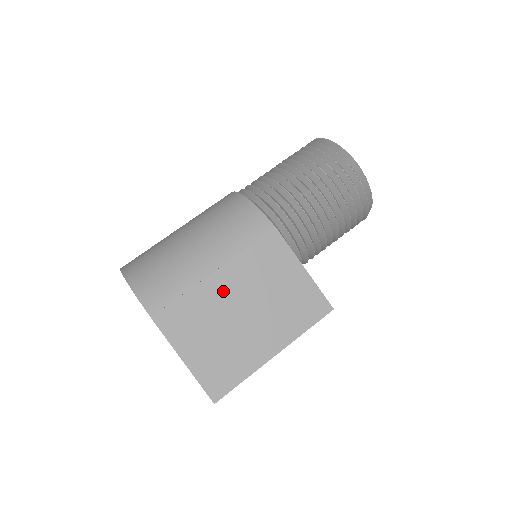
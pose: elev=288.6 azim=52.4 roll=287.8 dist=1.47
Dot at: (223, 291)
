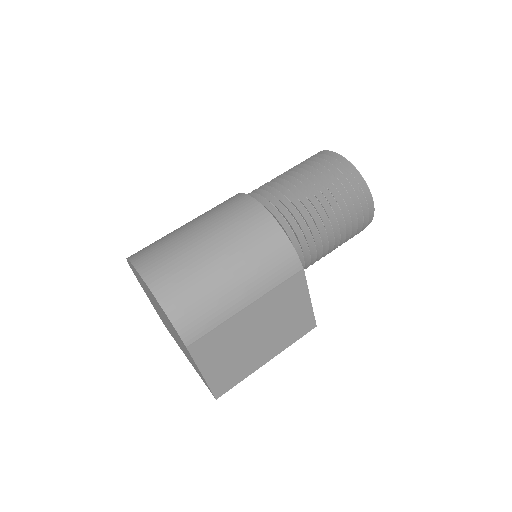
Dot at: (248, 322)
